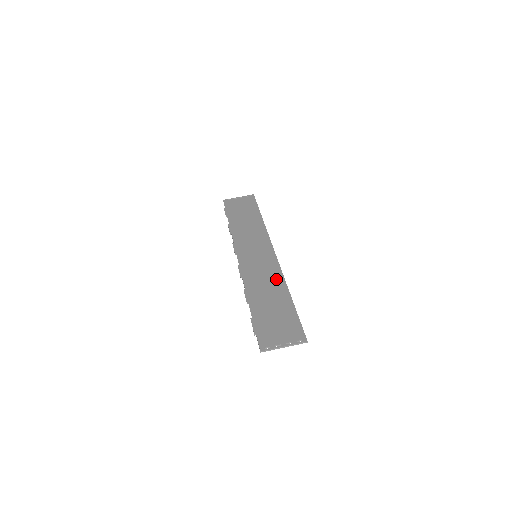
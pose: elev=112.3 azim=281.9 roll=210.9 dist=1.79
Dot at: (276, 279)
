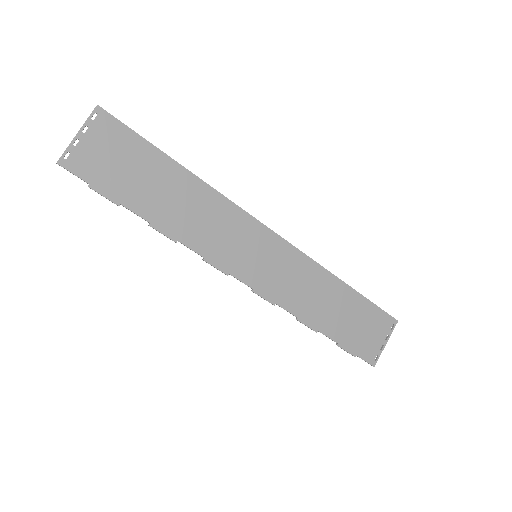
Dot at: (314, 274)
